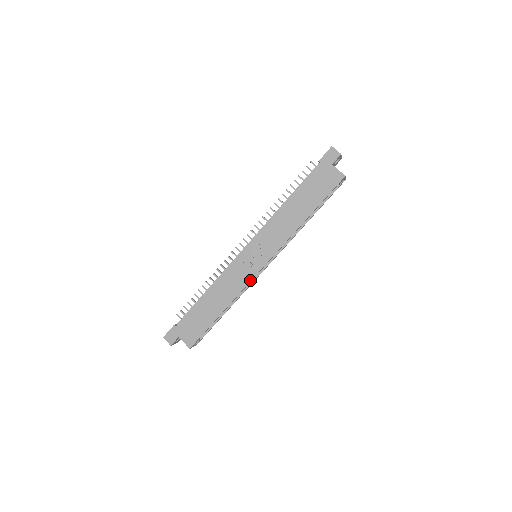
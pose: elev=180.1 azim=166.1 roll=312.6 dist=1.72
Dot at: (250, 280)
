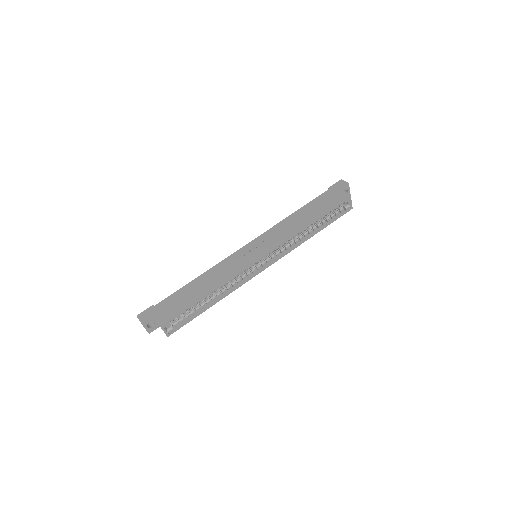
Dot at: (244, 267)
